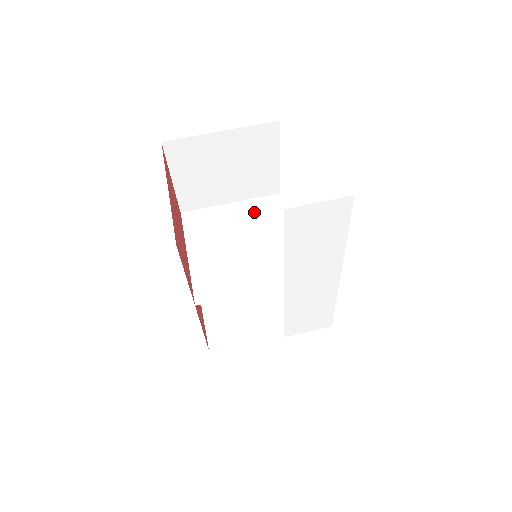
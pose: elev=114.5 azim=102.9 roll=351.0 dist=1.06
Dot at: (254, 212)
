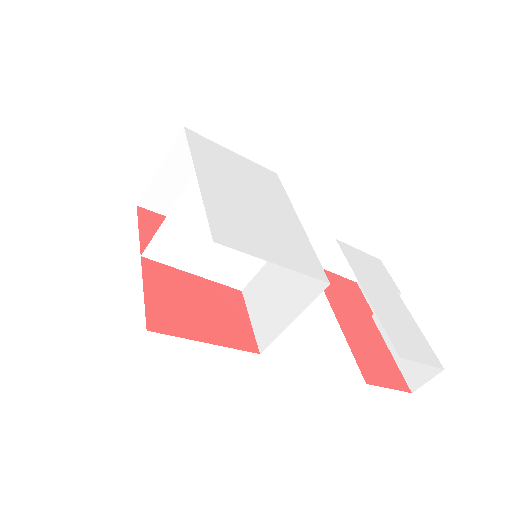
Dot at: (197, 209)
